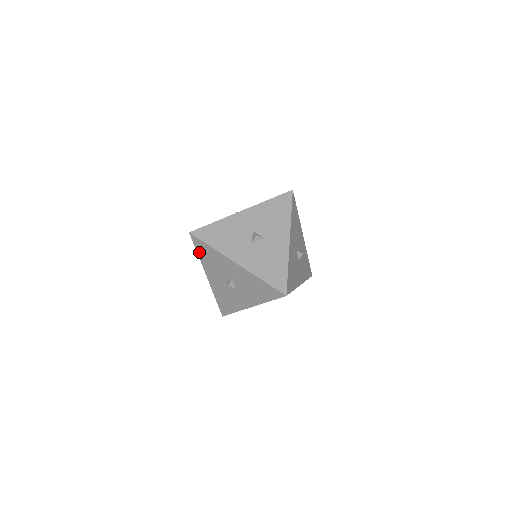
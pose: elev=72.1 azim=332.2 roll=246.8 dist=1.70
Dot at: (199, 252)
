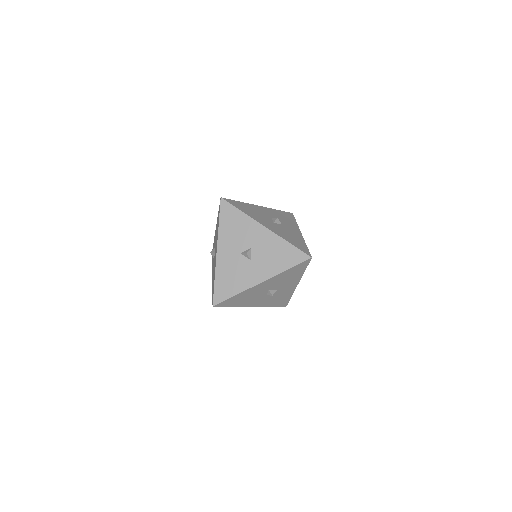
Dot at: (231, 305)
